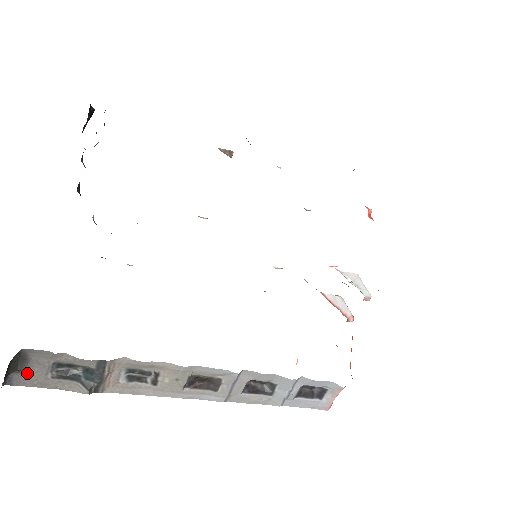
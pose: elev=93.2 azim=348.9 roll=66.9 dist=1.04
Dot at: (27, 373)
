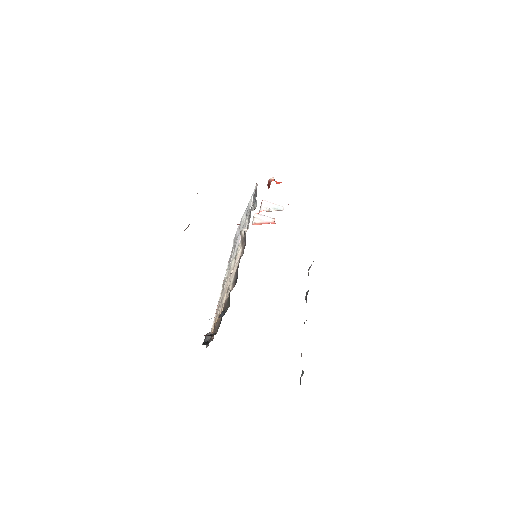
Dot at: occluded
